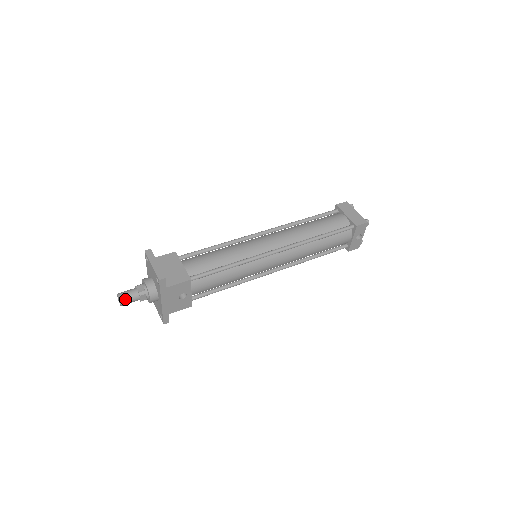
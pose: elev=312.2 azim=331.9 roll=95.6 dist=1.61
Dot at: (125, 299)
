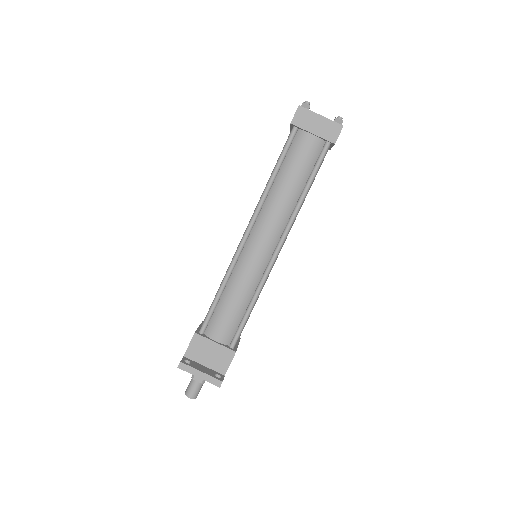
Dot at: (196, 395)
